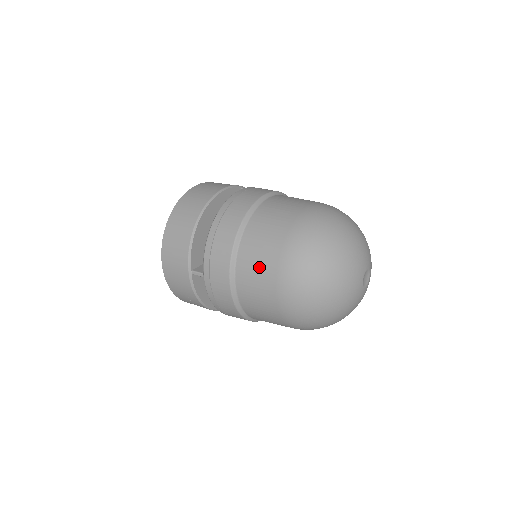
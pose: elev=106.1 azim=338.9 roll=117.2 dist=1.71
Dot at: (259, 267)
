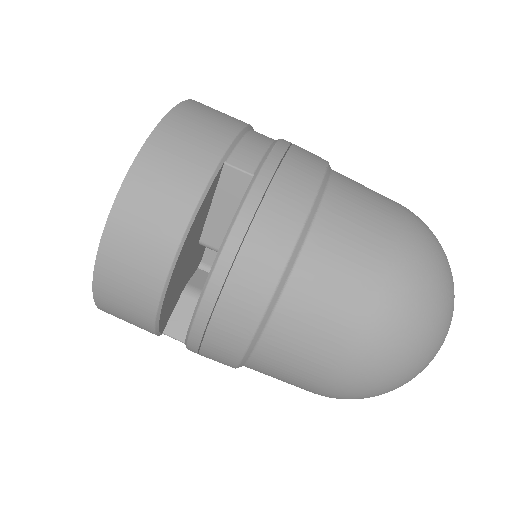
Dot at: (288, 379)
